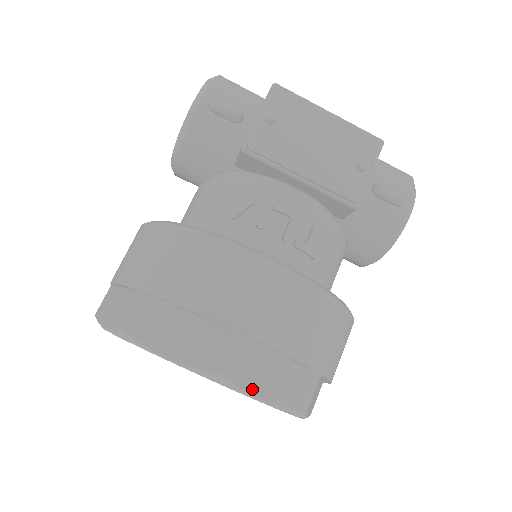
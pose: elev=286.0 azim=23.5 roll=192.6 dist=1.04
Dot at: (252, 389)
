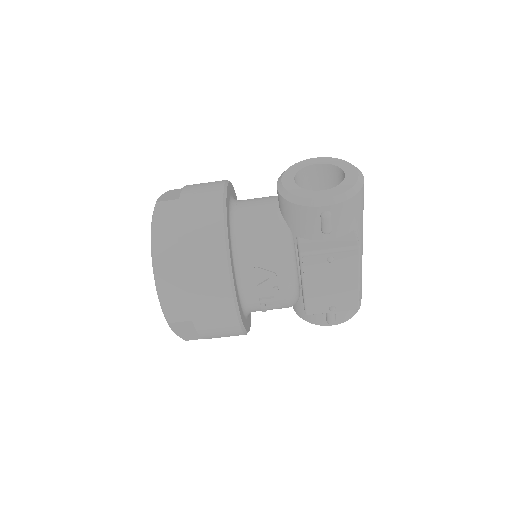
Dot at: (174, 330)
